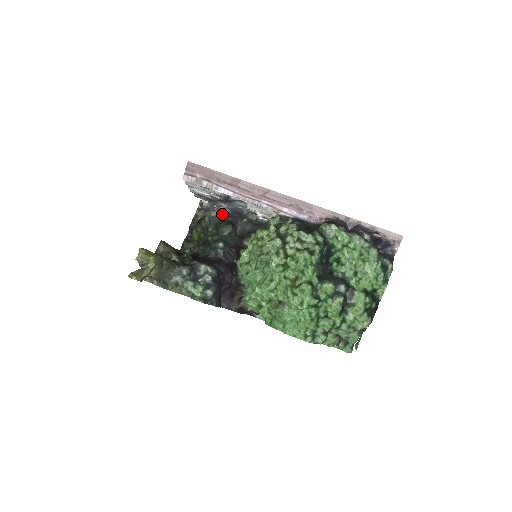
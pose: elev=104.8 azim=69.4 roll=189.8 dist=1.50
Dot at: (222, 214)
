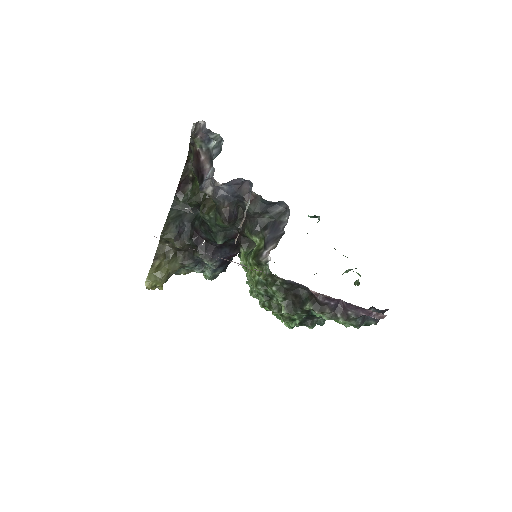
Dot at: (217, 199)
